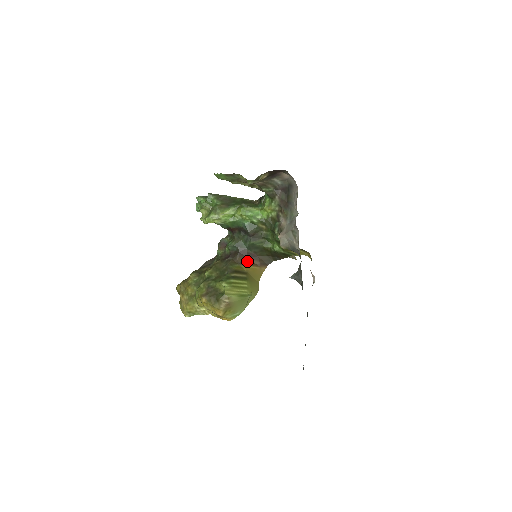
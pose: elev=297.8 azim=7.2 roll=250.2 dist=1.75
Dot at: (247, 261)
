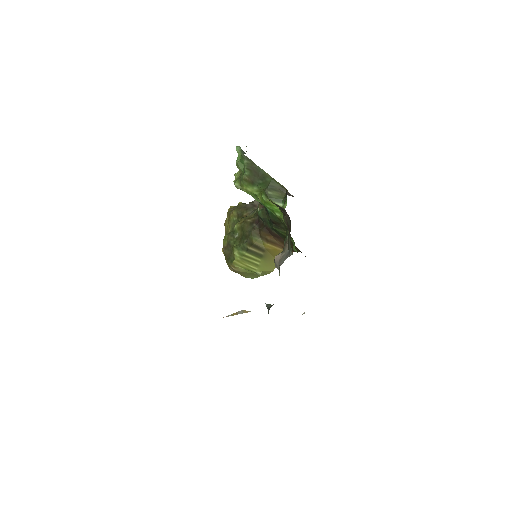
Dot at: (270, 239)
